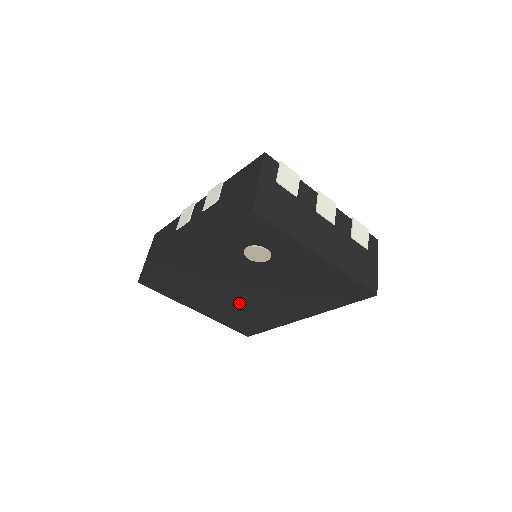
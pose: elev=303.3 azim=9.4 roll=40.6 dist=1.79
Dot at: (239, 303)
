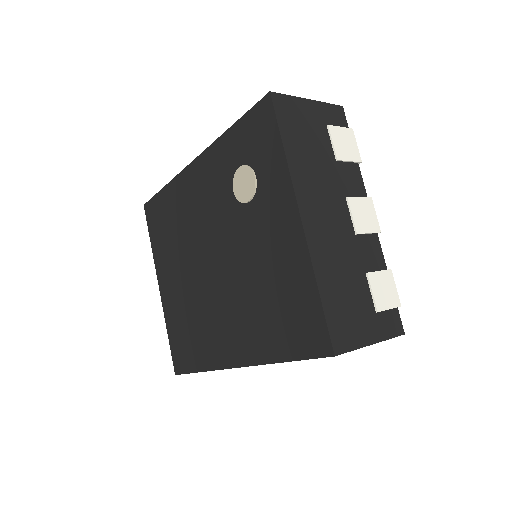
Dot at: (195, 289)
